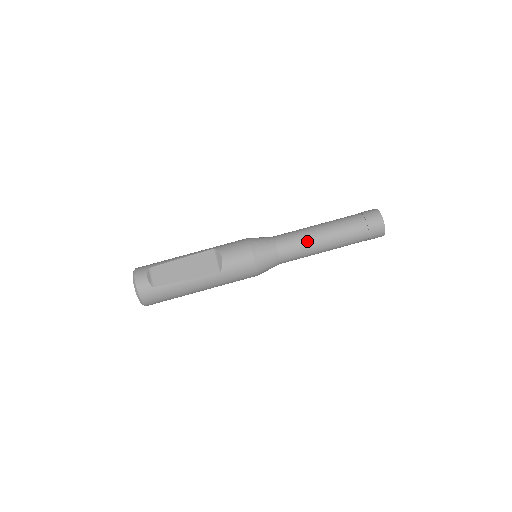
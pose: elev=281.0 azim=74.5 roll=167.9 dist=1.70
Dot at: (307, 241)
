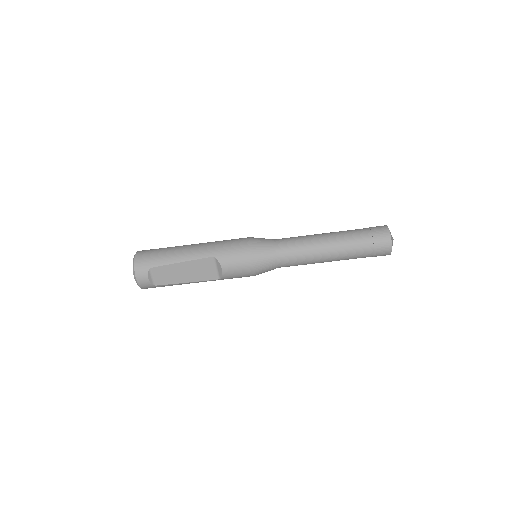
Dot at: (309, 261)
